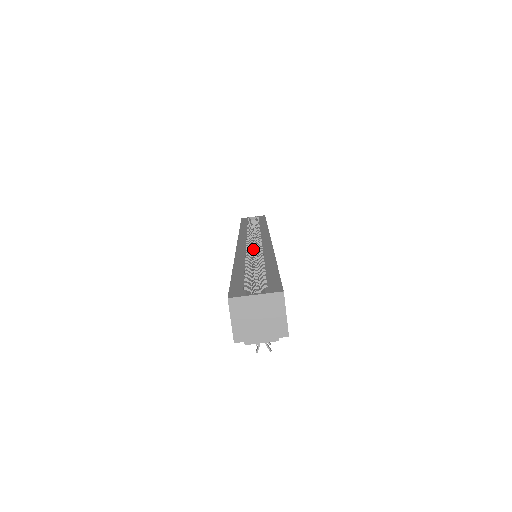
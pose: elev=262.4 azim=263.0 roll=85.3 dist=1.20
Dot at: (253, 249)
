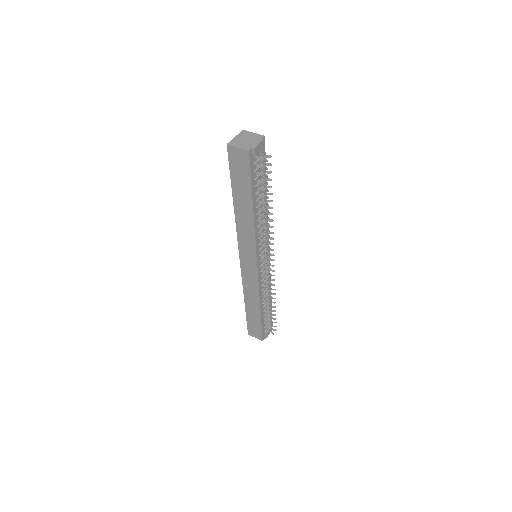
Dot at: occluded
